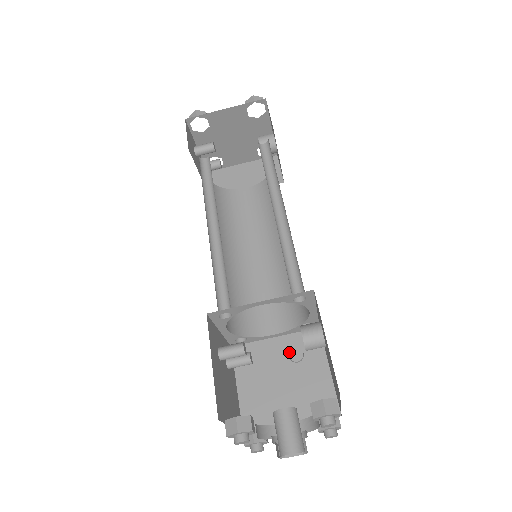
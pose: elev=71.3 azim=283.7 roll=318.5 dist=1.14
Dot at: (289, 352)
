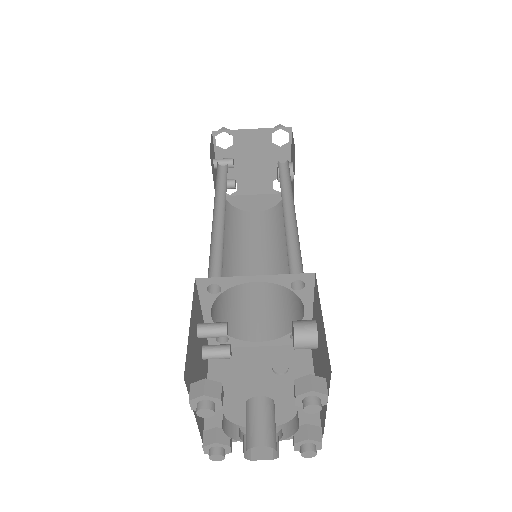
Dot at: (273, 362)
